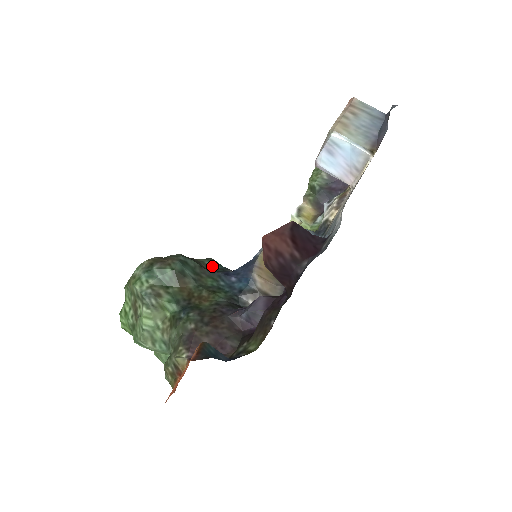
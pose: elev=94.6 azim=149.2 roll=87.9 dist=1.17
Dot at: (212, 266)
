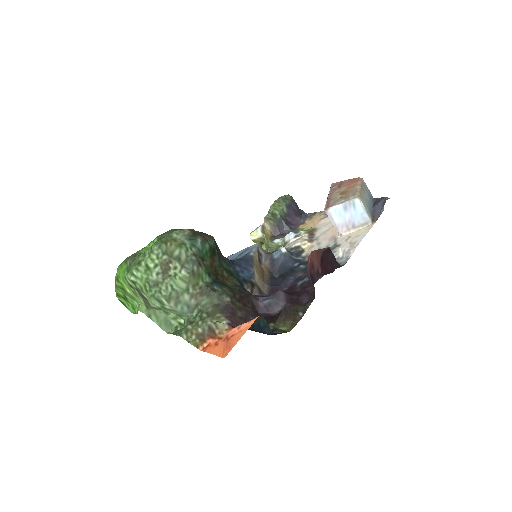
Dot at: occluded
